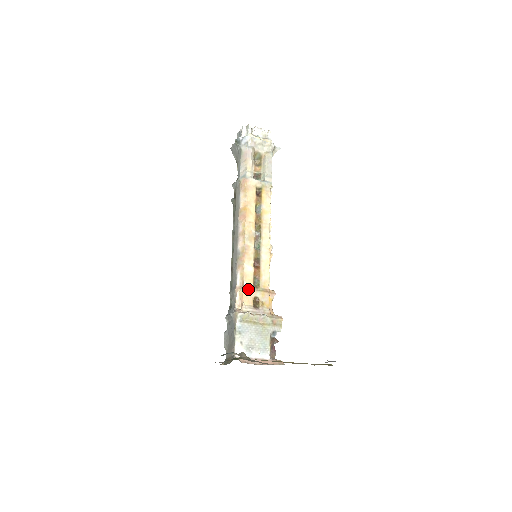
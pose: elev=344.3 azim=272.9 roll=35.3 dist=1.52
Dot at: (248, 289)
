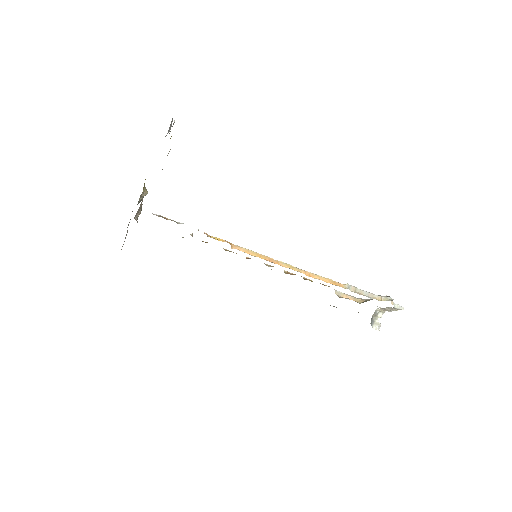
Dot at: occluded
